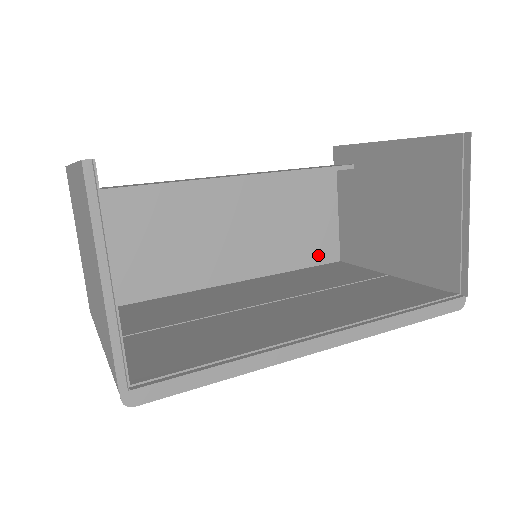
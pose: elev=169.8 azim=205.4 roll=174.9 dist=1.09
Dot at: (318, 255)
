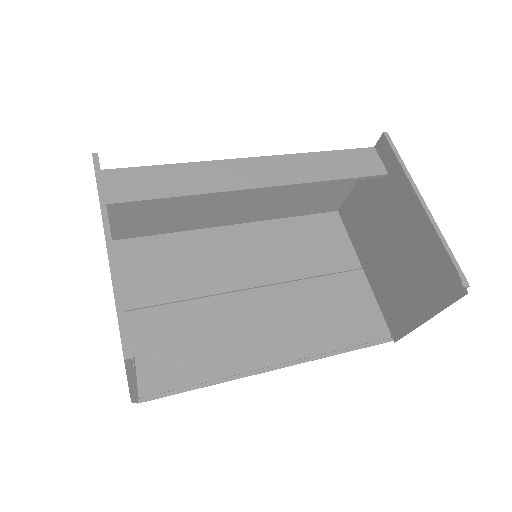
Dot at: (320, 208)
